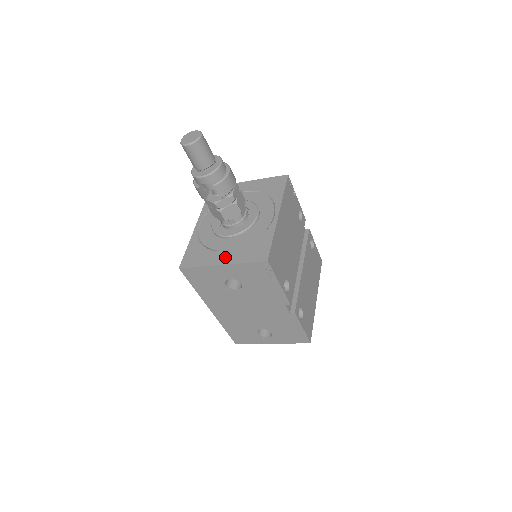
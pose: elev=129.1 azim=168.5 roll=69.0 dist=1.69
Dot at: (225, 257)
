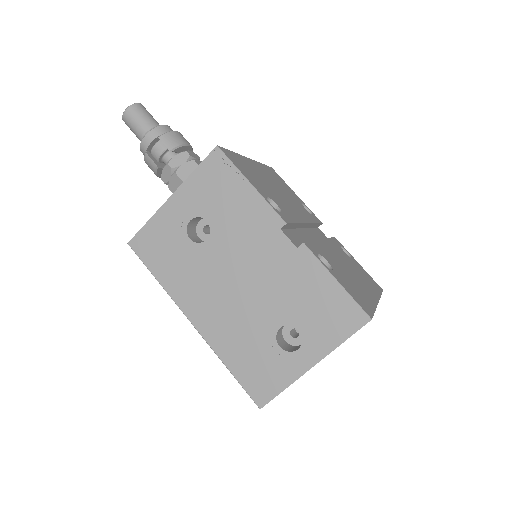
Dot at: occluded
